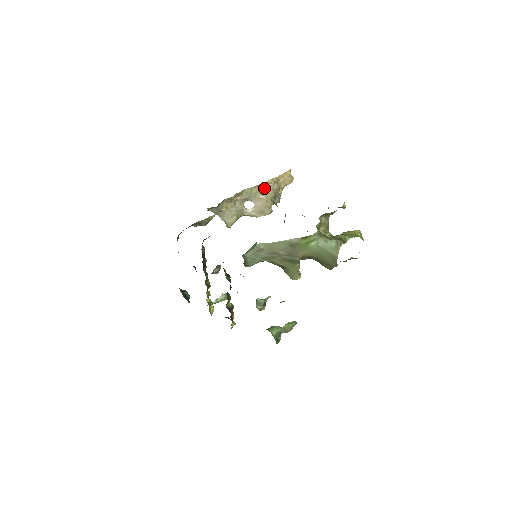
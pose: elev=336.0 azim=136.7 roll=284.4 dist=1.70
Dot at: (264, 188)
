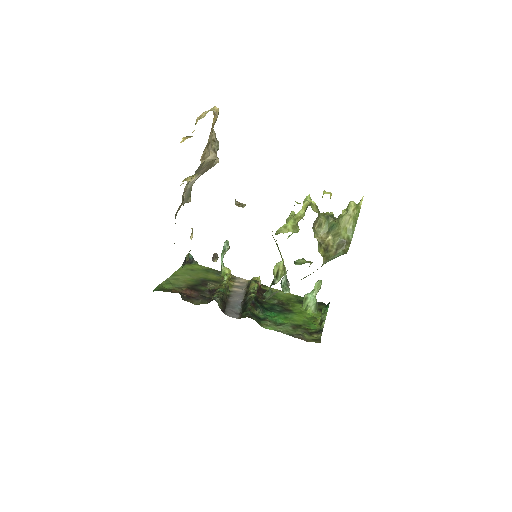
Dot at: (202, 164)
